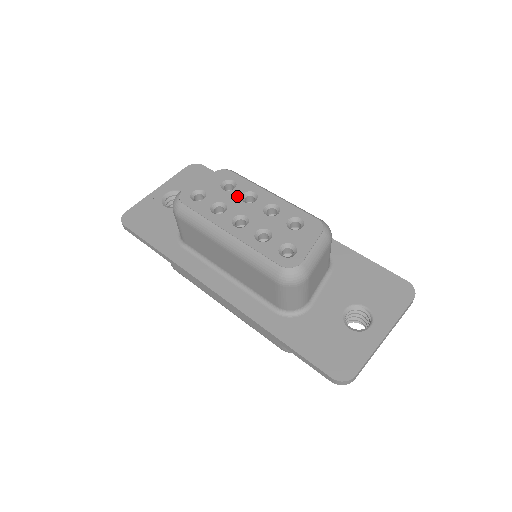
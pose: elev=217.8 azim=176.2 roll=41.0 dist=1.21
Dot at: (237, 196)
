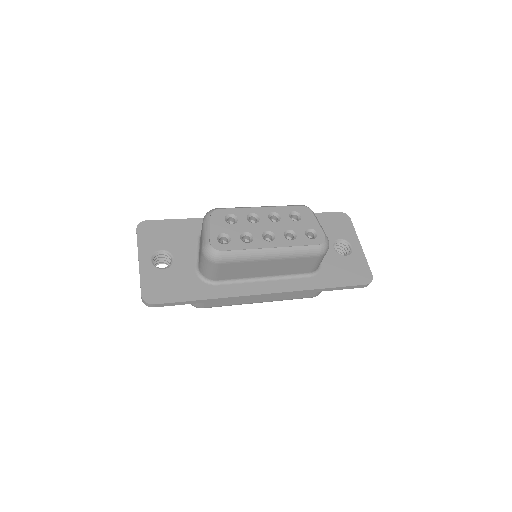
Dot at: (246, 222)
